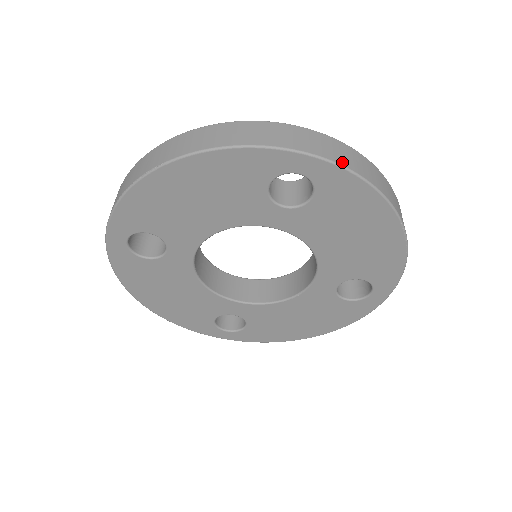
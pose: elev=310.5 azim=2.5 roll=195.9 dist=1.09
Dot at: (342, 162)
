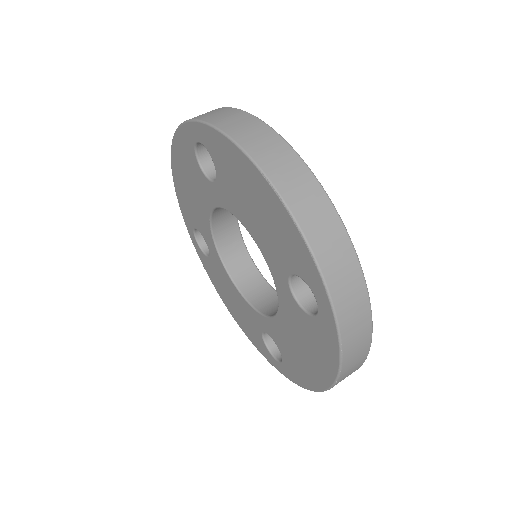
Dot at: (209, 120)
